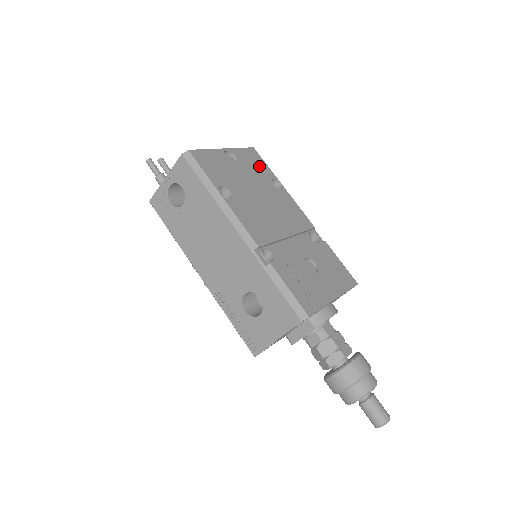
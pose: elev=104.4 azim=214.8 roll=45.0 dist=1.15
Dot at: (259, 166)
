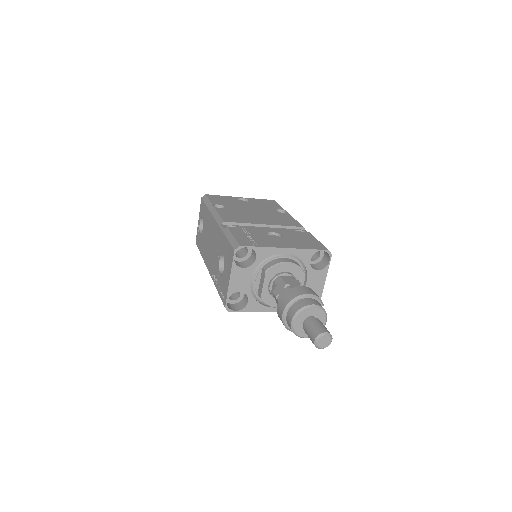
Dot at: (270, 205)
